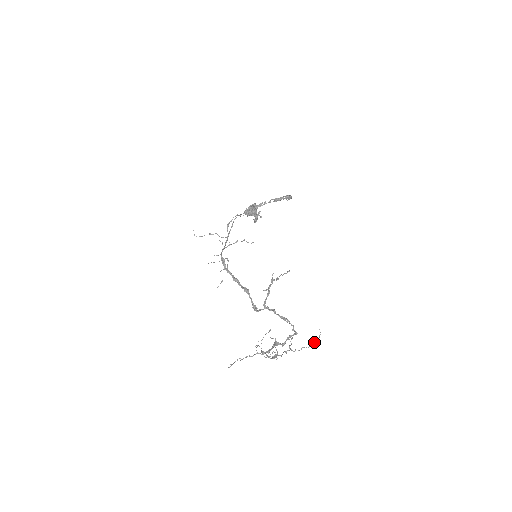
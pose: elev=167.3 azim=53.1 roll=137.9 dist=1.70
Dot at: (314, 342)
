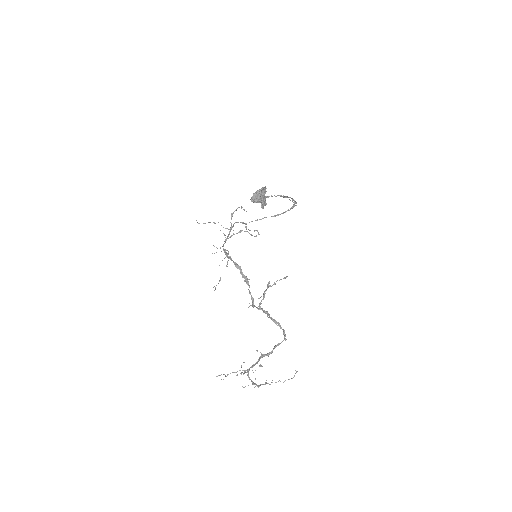
Dot at: occluded
